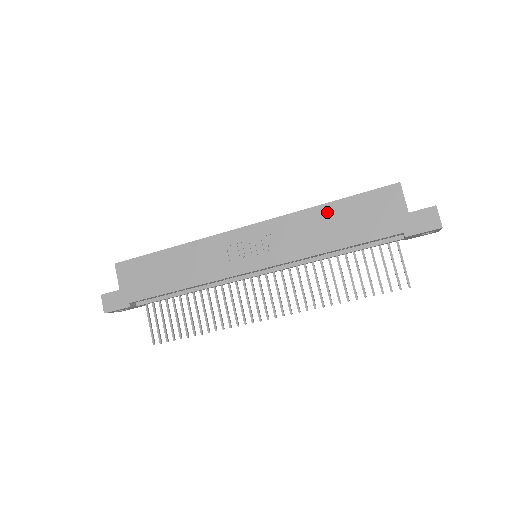
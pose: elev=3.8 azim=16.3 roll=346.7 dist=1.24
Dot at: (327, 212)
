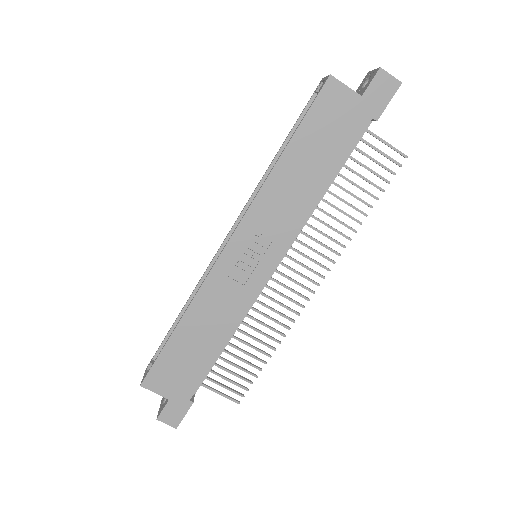
Dot at: (289, 163)
